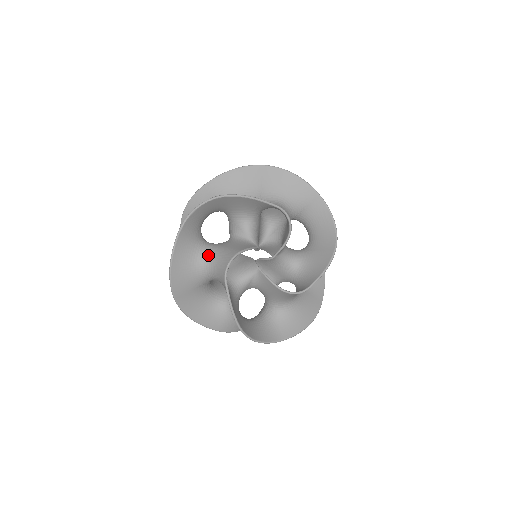
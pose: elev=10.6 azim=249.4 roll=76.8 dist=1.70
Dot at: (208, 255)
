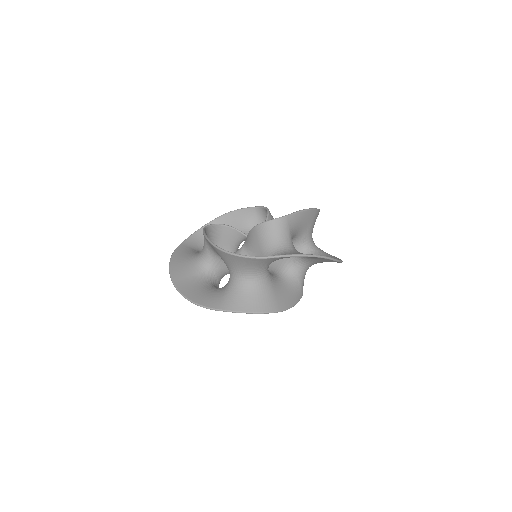
Dot at: occluded
